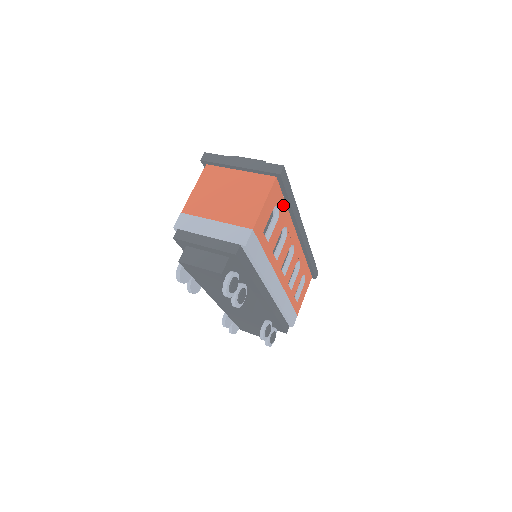
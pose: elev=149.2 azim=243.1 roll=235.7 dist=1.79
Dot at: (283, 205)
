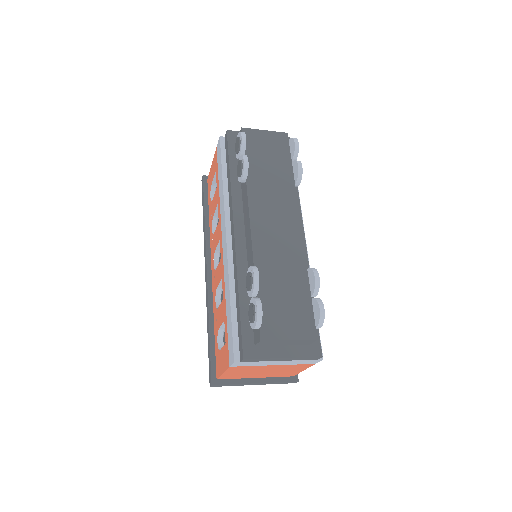
Dot at: occluded
